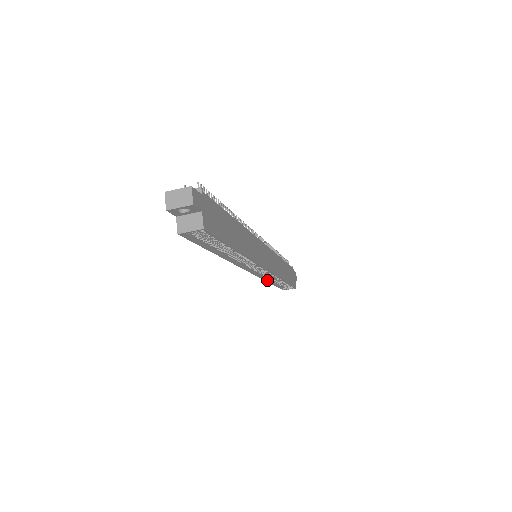
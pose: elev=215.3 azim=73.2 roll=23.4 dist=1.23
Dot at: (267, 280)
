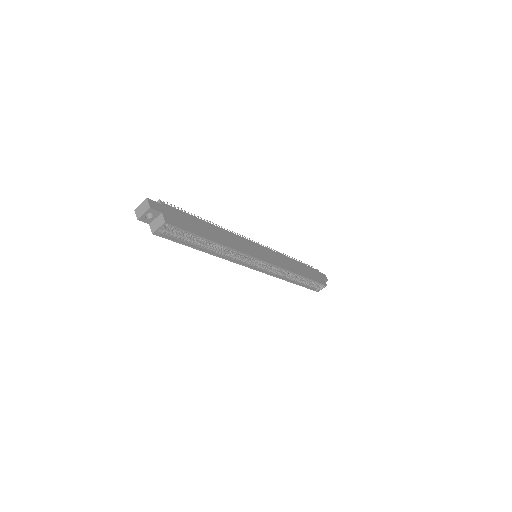
Dot at: (285, 279)
